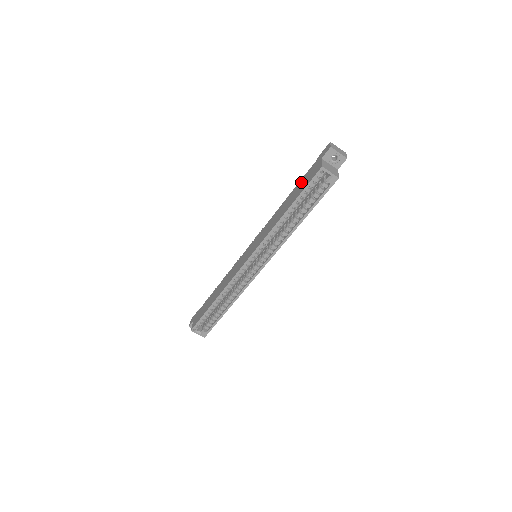
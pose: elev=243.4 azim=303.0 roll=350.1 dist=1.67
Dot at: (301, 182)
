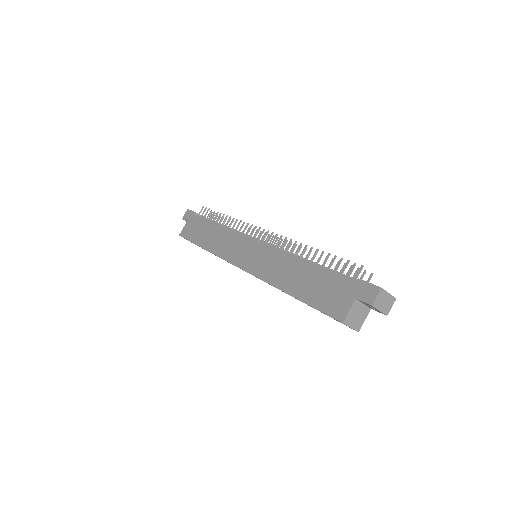
Dot at: (325, 279)
